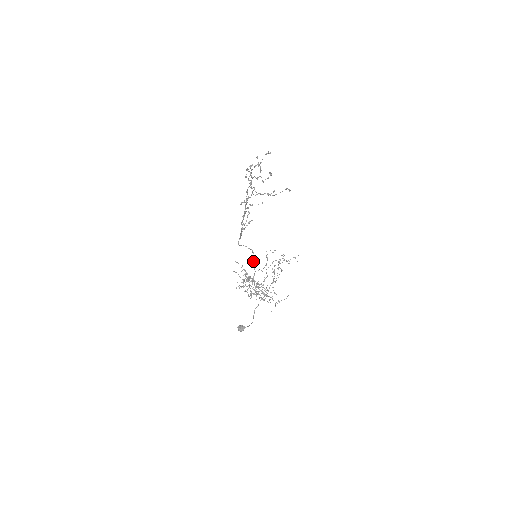
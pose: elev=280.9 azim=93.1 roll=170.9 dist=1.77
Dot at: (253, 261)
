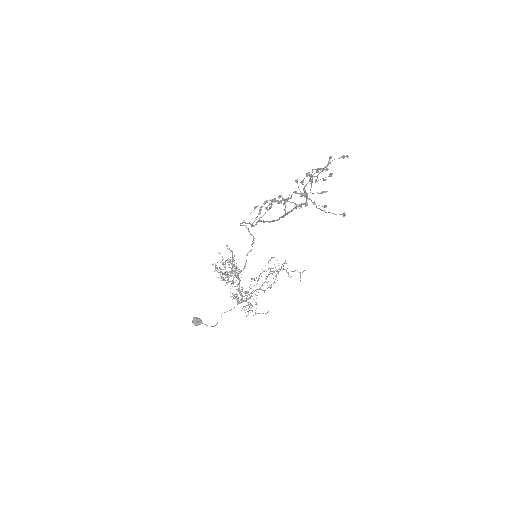
Dot at: (248, 252)
